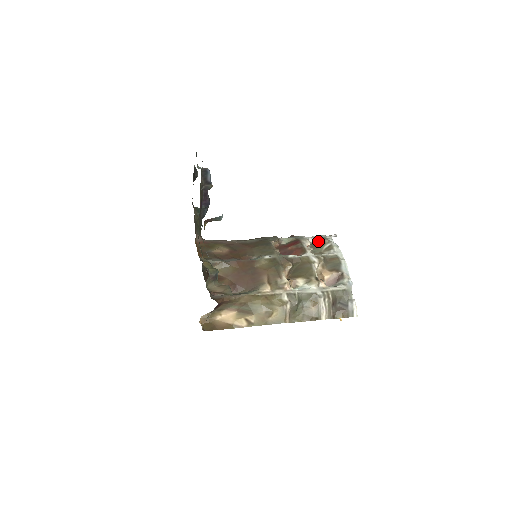
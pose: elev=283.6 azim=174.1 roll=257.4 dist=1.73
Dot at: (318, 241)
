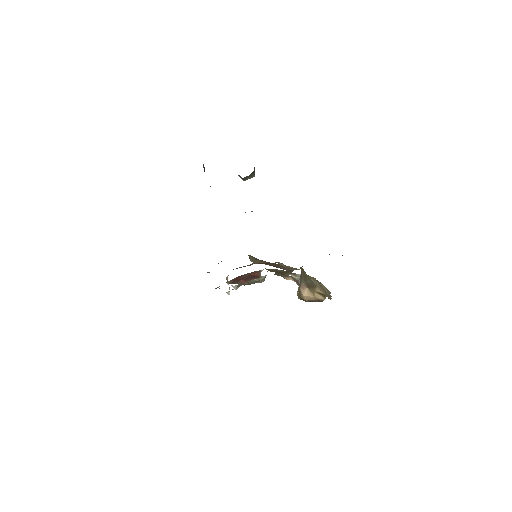
Dot at: (241, 283)
